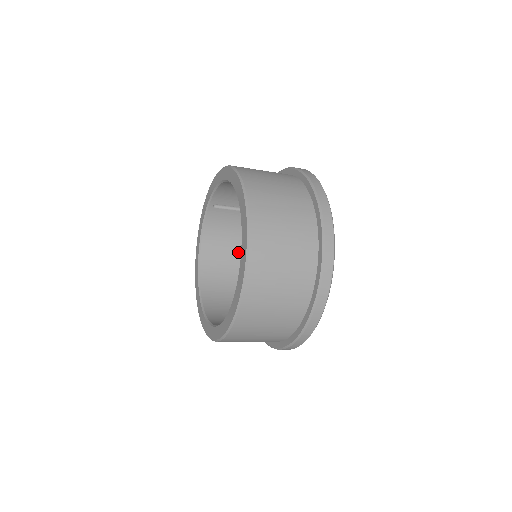
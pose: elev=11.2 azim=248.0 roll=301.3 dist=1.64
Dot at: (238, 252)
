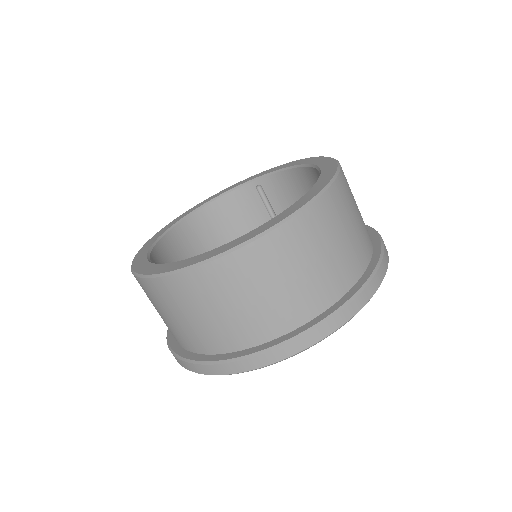
Dot at: occluded
